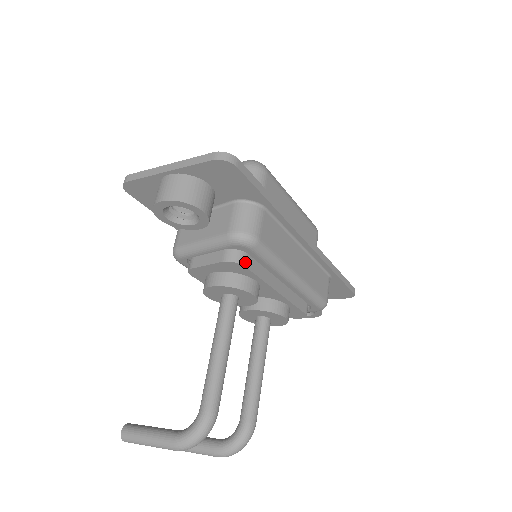
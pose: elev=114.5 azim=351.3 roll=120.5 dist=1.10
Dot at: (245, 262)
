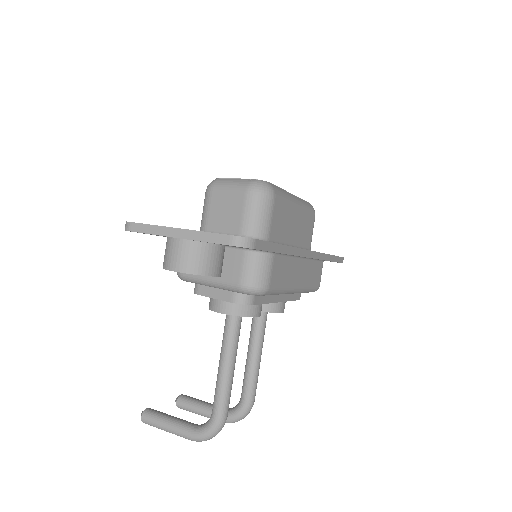
Dot at: (253, 301)
